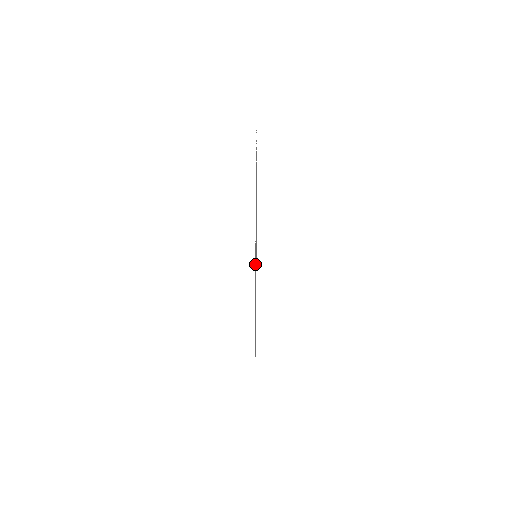
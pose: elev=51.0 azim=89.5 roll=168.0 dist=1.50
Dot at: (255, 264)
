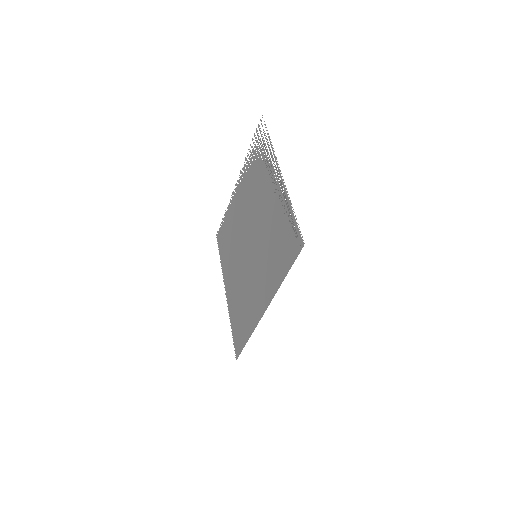
Dot at: (232, 235)
